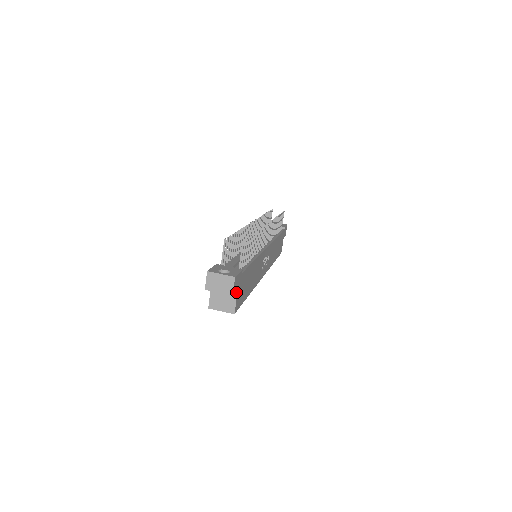
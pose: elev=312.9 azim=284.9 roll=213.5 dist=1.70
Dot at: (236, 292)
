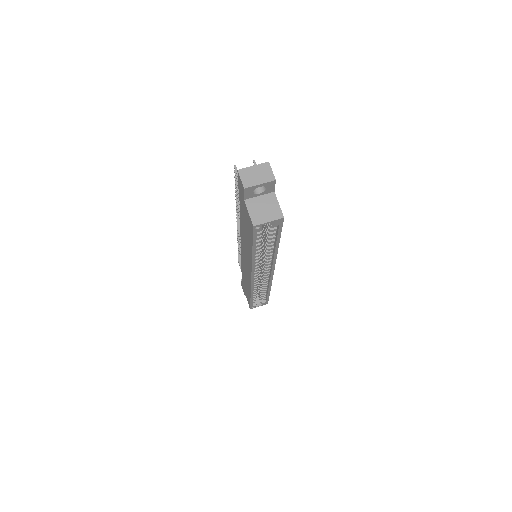
Dot at: (274, 195)
